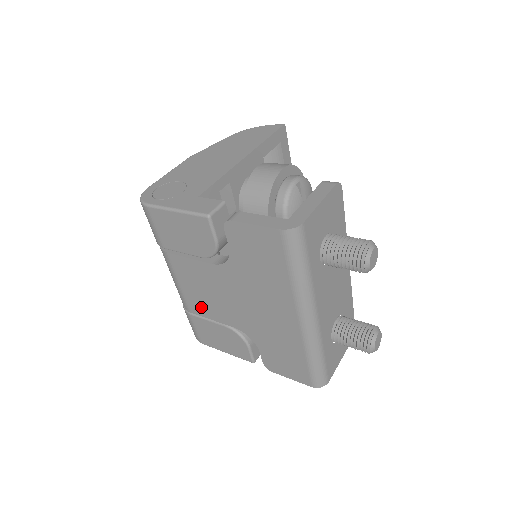
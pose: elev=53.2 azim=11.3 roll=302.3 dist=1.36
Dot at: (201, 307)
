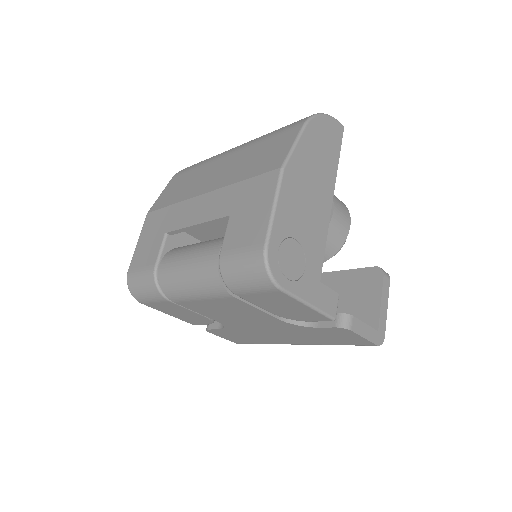
Dot at: (200, 309)
